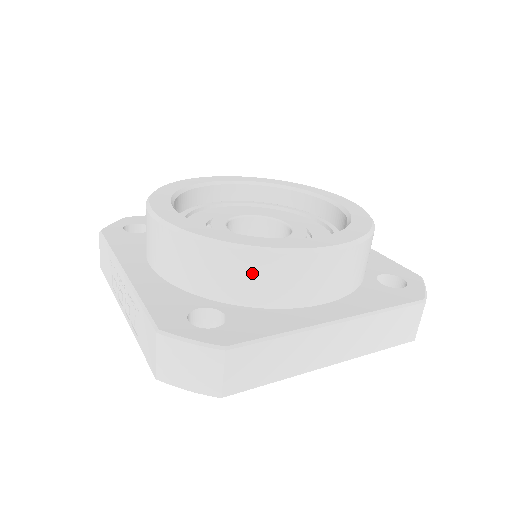
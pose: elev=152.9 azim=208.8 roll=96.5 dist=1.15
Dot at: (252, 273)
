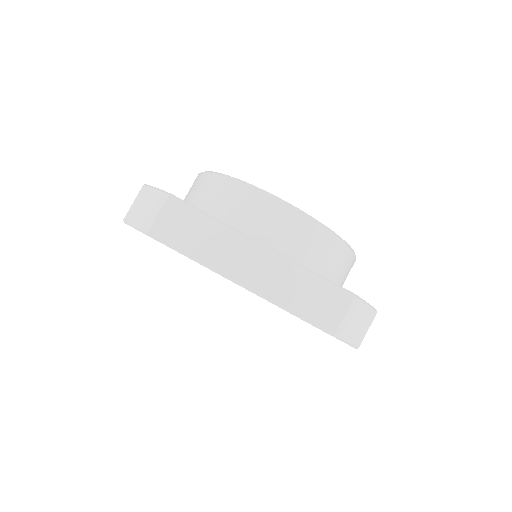
Dot at: (225, 195)
